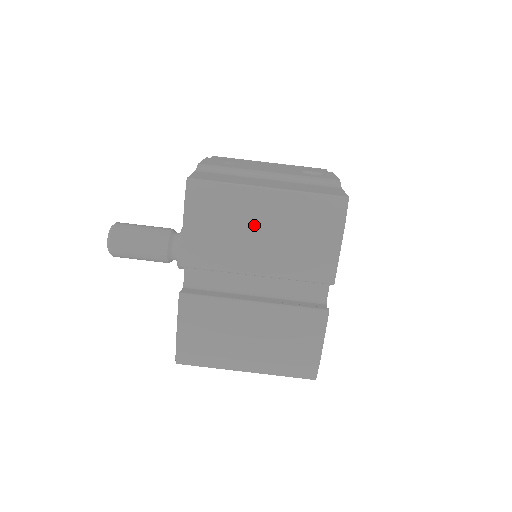
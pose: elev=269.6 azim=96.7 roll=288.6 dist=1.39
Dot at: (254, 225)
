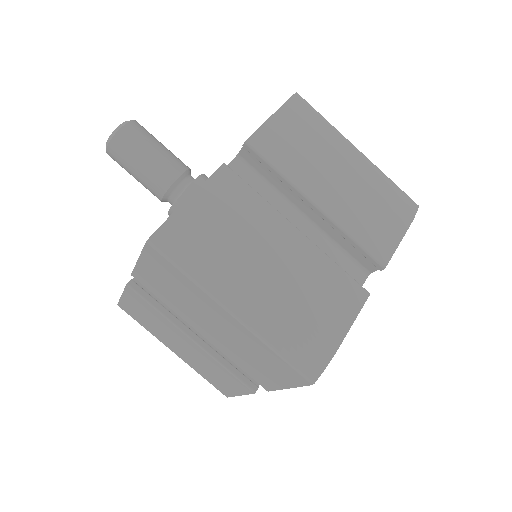
Dot at: (337, 162)
